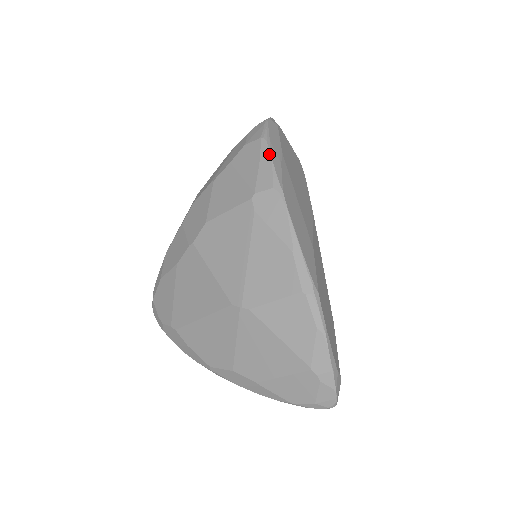
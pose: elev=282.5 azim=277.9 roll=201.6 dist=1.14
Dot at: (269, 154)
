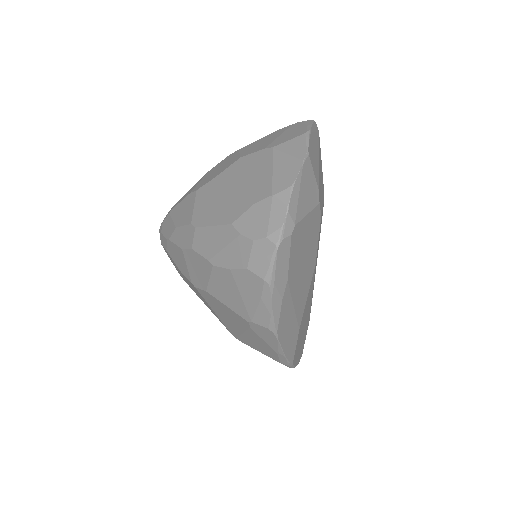
Dot at: (270, 302)
